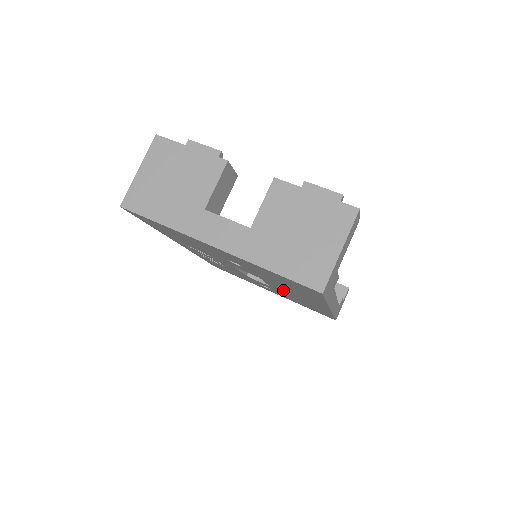
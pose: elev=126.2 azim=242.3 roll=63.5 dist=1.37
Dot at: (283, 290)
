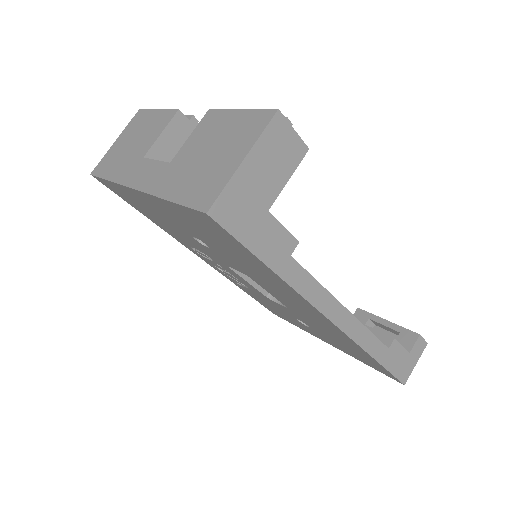
Dot at: (286, 301)
